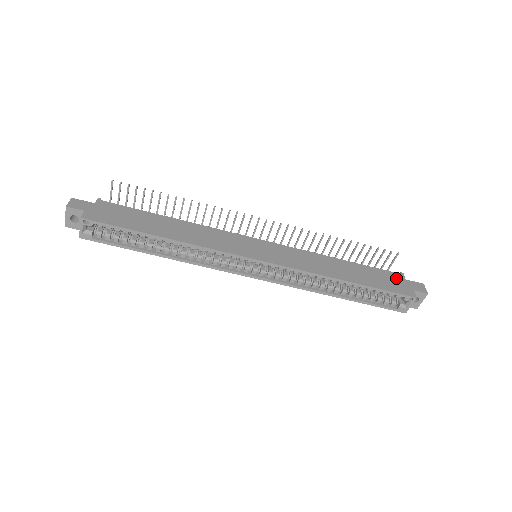
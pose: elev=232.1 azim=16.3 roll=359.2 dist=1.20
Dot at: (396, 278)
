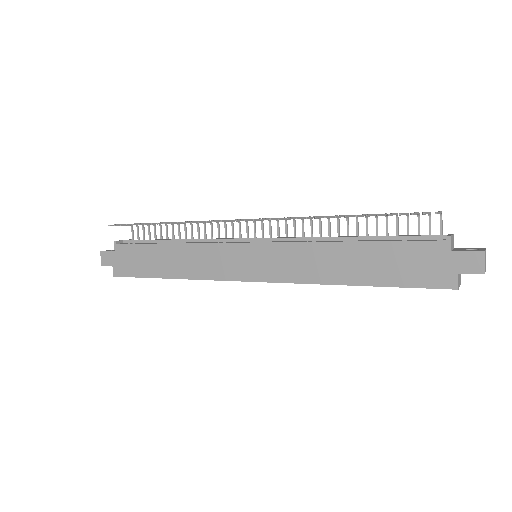
Dot at: (432, 254)
